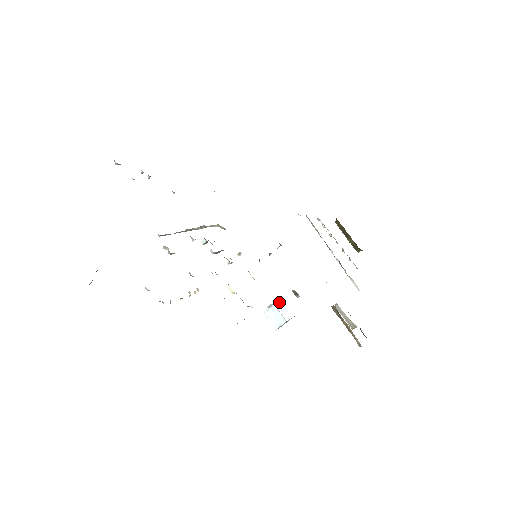
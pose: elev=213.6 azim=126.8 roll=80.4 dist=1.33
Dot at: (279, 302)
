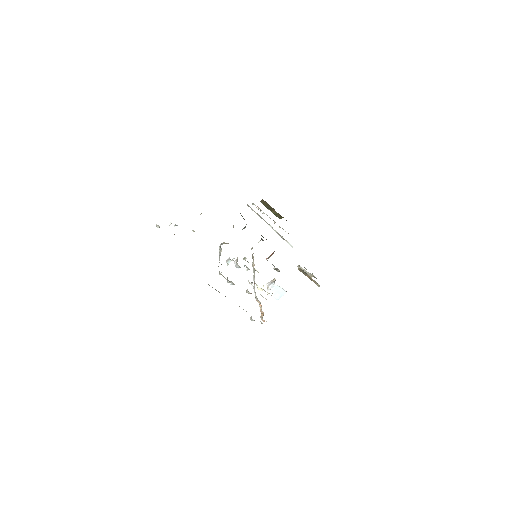
Dot at: (274, 281)
